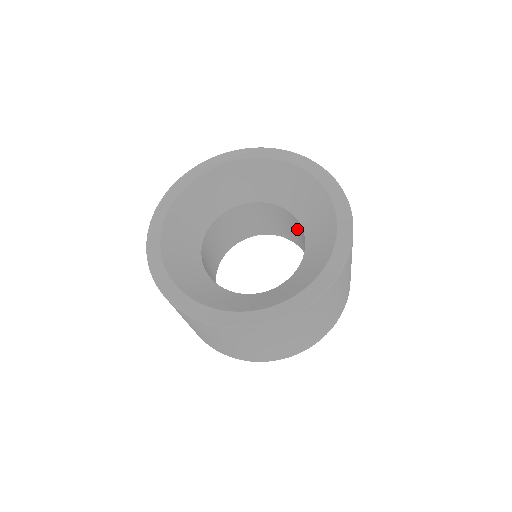
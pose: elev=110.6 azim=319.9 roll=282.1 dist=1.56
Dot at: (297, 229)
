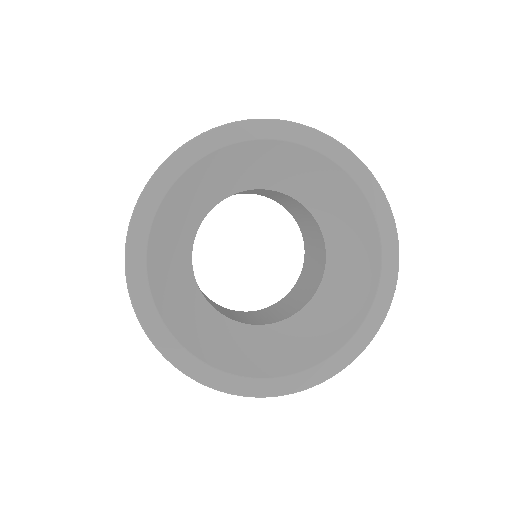
Dot at: (315, 237)
